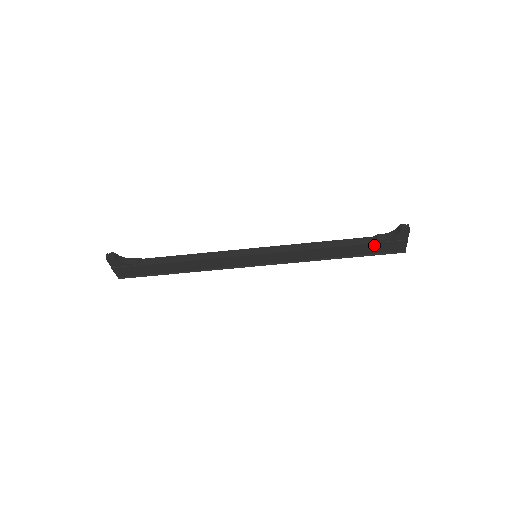
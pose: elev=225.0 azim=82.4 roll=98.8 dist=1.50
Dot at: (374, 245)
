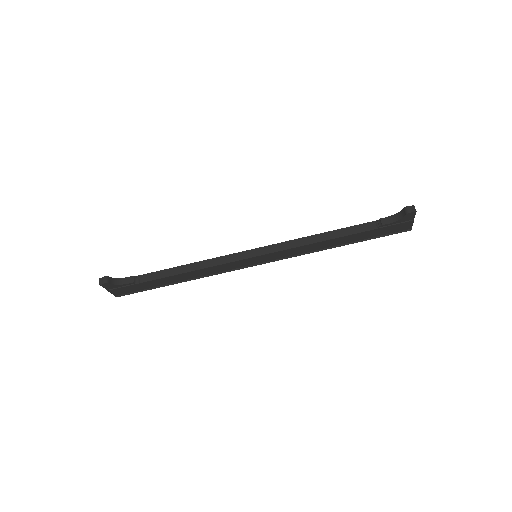
Dot at: (379, 229)
